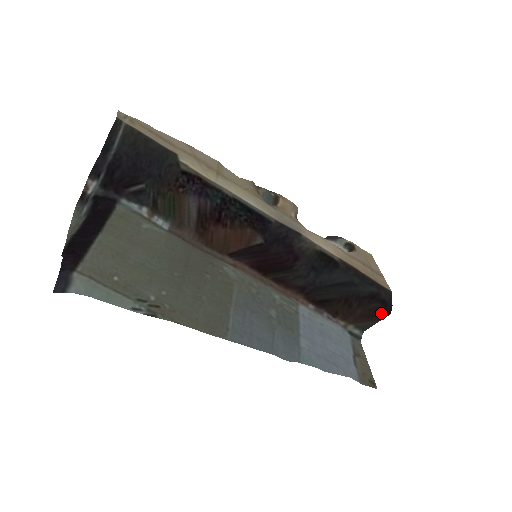
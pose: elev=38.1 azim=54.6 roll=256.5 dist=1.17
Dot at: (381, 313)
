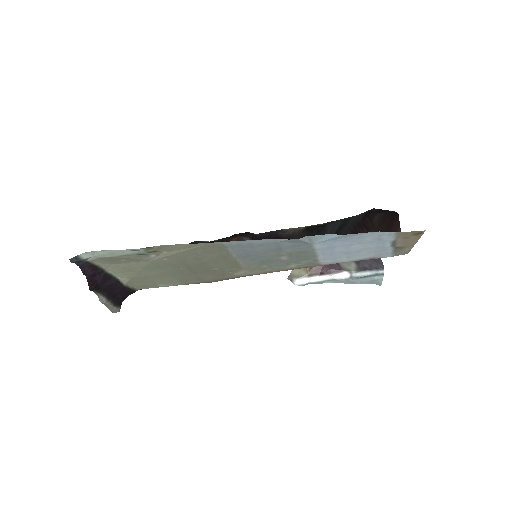
Dot at: (391, 220)
